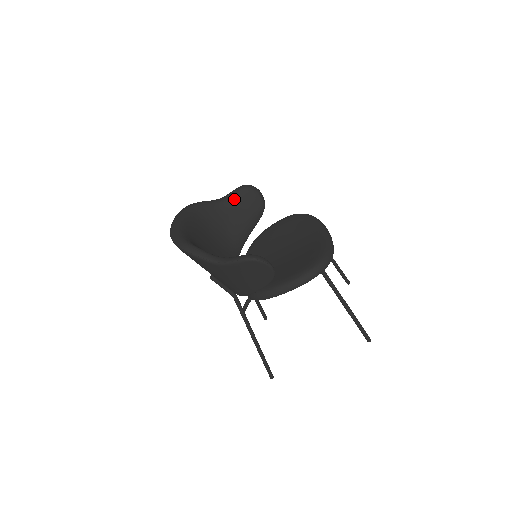
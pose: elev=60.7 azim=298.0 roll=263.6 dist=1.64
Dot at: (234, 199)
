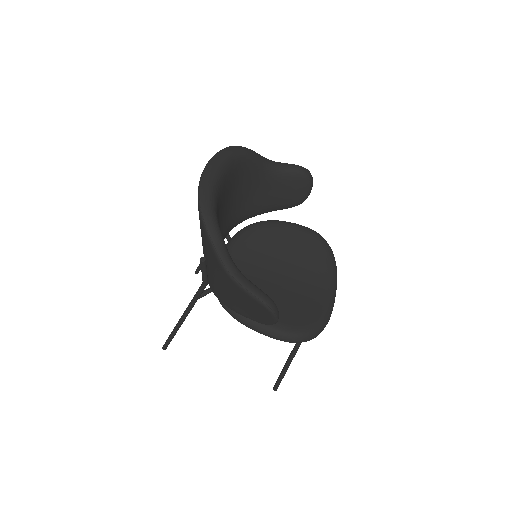
Dot at: (285, 175)
